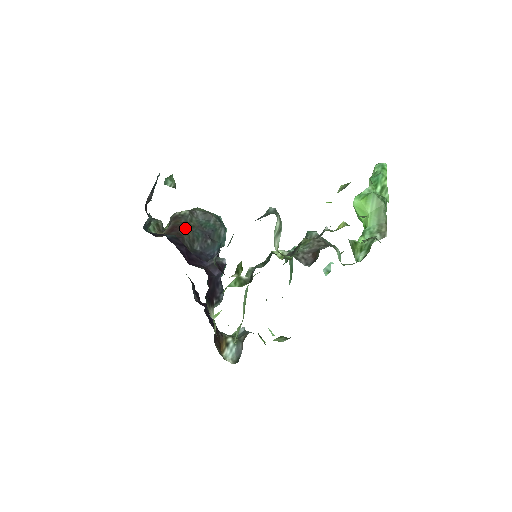
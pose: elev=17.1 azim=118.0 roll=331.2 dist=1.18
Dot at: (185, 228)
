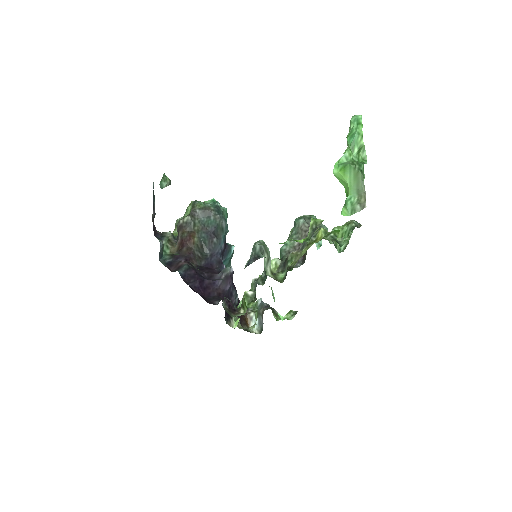
Dot at: (192, 239)
